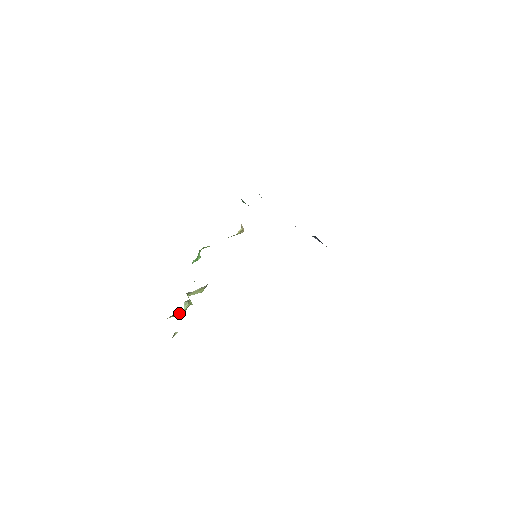
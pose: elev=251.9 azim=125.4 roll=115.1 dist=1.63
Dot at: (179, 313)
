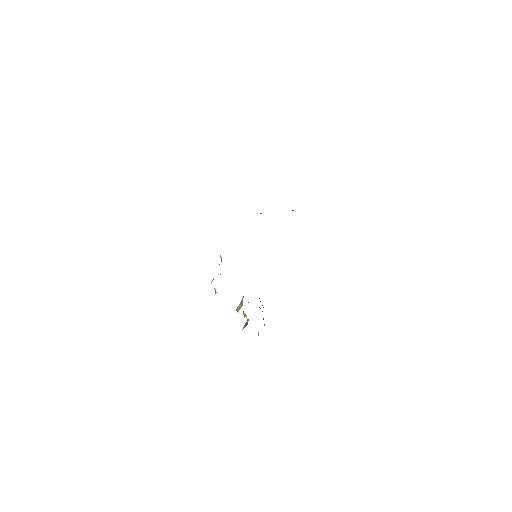
Dot at: occluded
